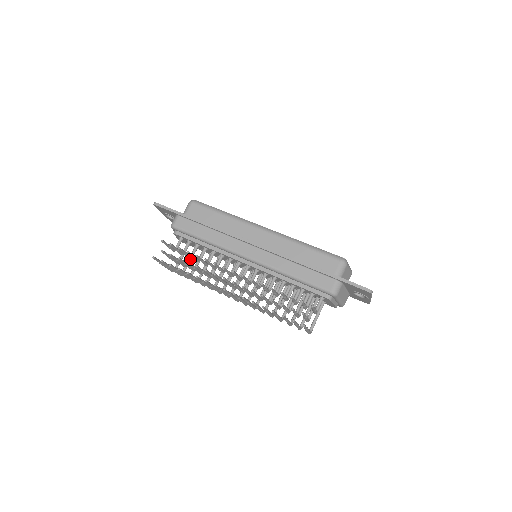
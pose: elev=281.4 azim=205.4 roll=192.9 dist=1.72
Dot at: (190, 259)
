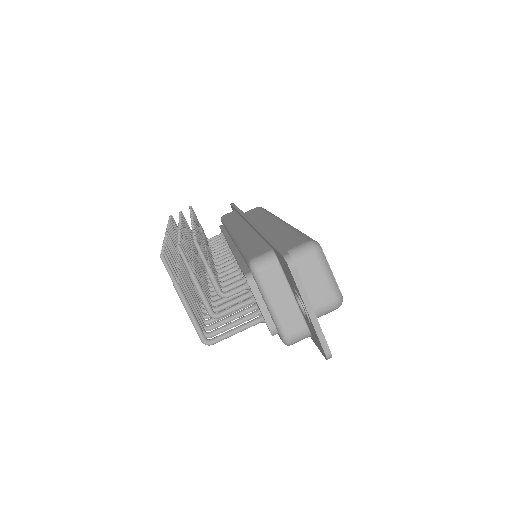
Dot at: occluded
